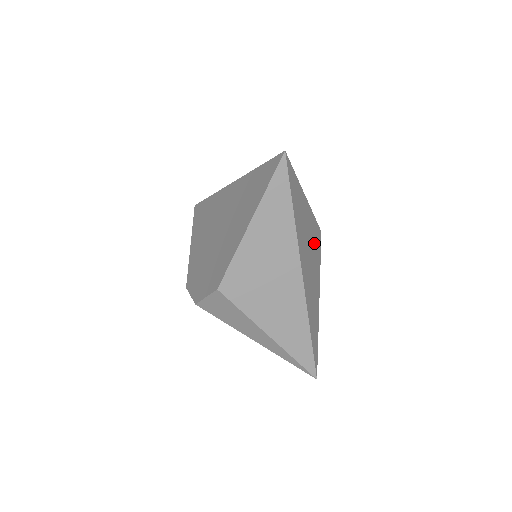
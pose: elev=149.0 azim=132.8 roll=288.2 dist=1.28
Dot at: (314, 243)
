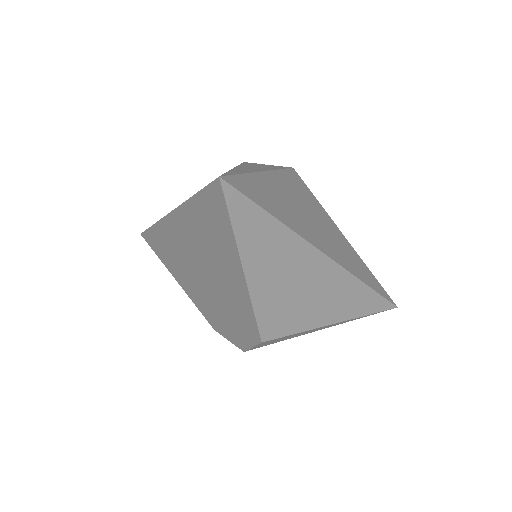
Dot at: (302, 197)
